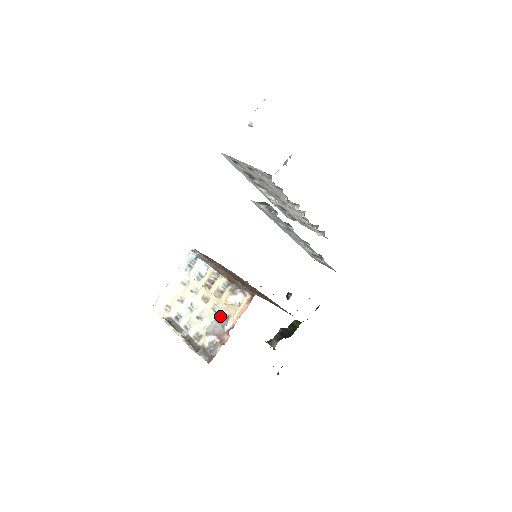
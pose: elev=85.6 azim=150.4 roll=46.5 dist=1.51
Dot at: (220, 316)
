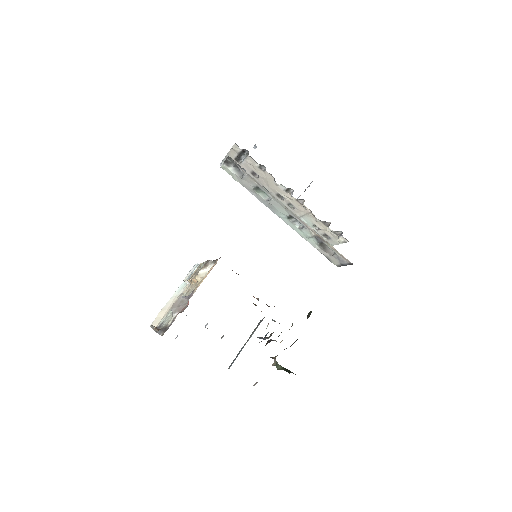
Dot at: occluded
